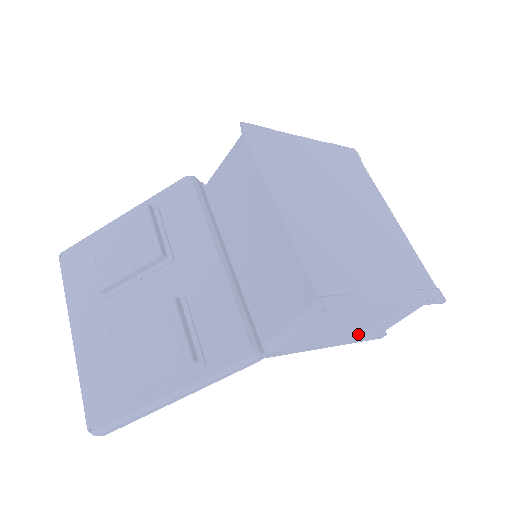
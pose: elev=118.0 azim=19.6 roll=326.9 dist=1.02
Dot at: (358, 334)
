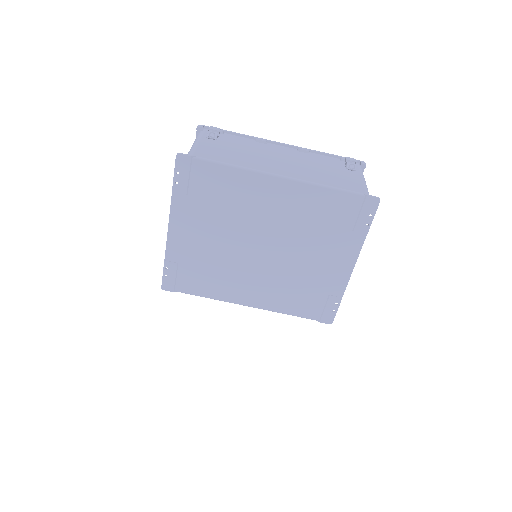
Dot at: occluded
